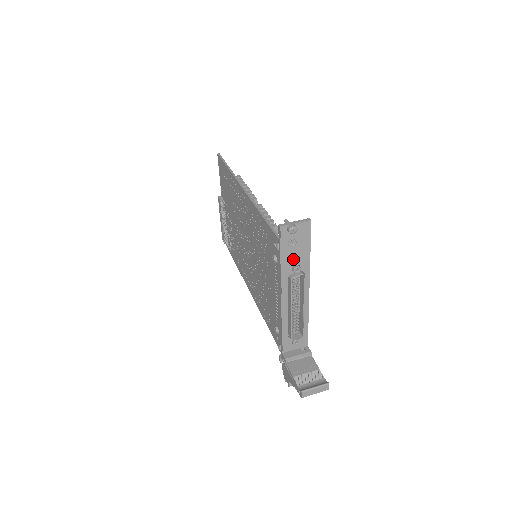
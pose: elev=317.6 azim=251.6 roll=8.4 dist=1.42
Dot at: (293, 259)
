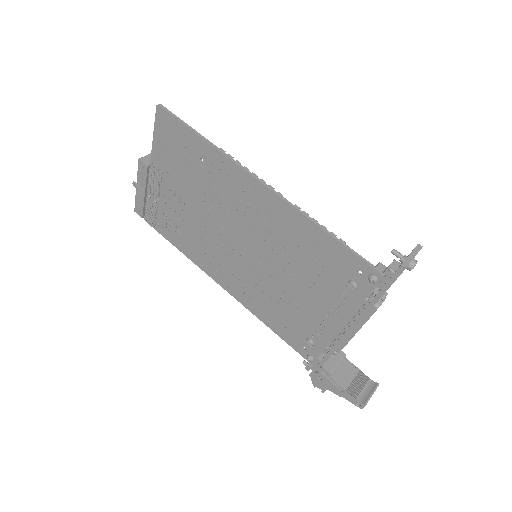
Dot at: occluded
